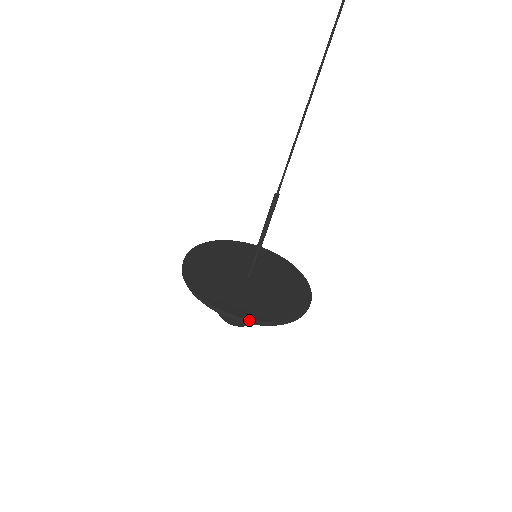
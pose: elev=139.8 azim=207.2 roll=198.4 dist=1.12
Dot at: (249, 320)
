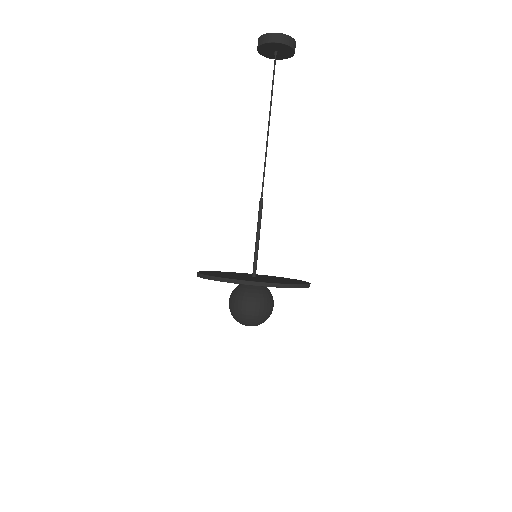
Dot at: (235, 280)
